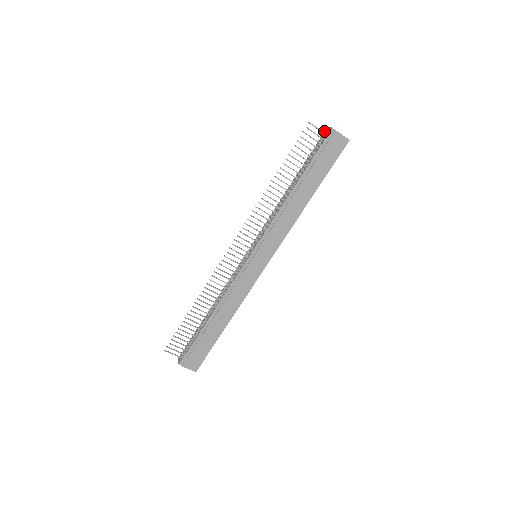
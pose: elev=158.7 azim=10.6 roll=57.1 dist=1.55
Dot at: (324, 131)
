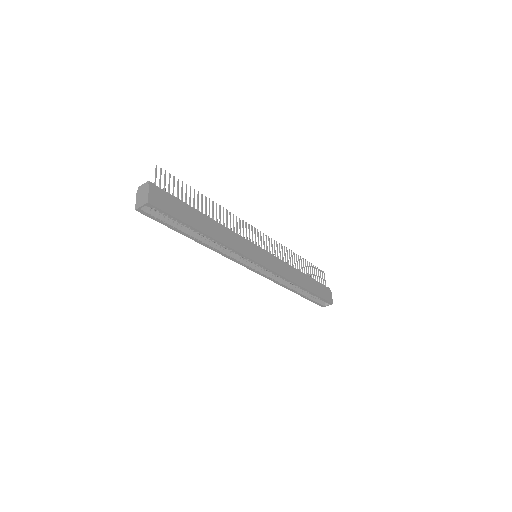
Dot at: occluded
